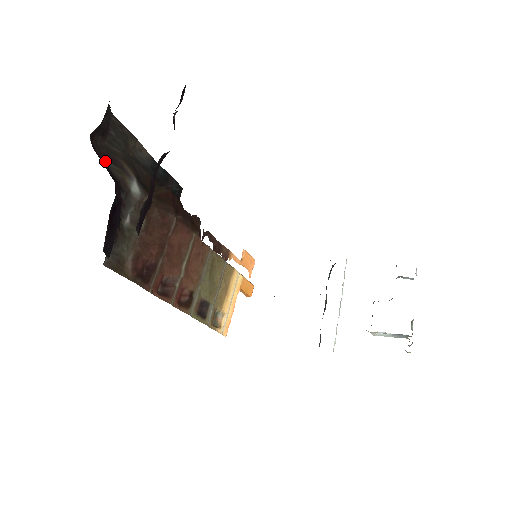
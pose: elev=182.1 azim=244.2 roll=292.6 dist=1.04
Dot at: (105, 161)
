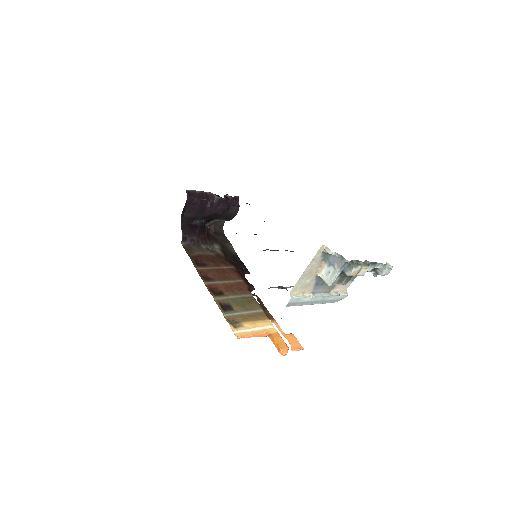
Dot at: (210, 236)
